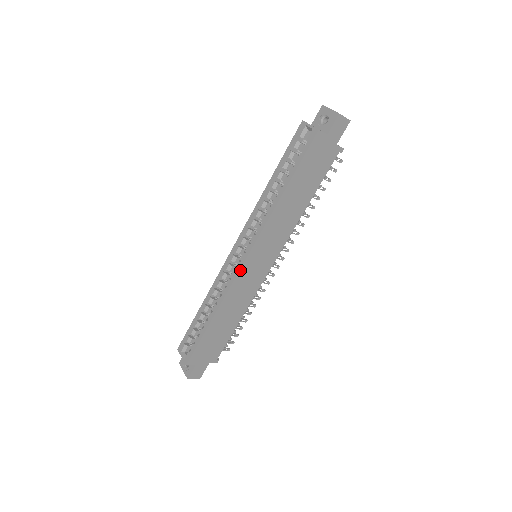
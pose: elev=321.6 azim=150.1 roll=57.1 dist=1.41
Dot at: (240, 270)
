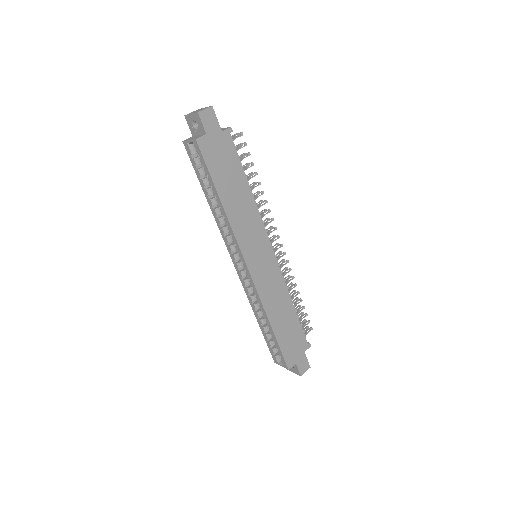
Dot at: (252, 279)
